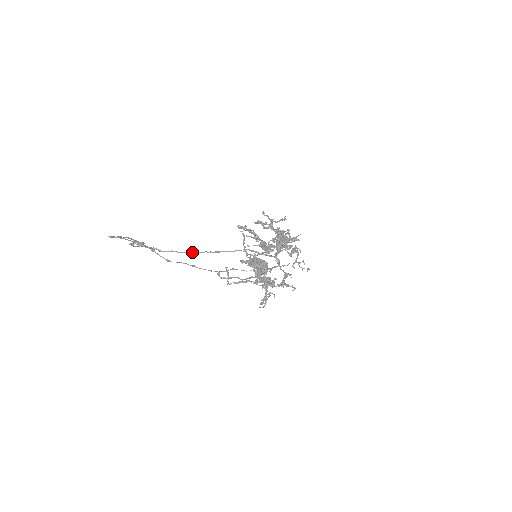
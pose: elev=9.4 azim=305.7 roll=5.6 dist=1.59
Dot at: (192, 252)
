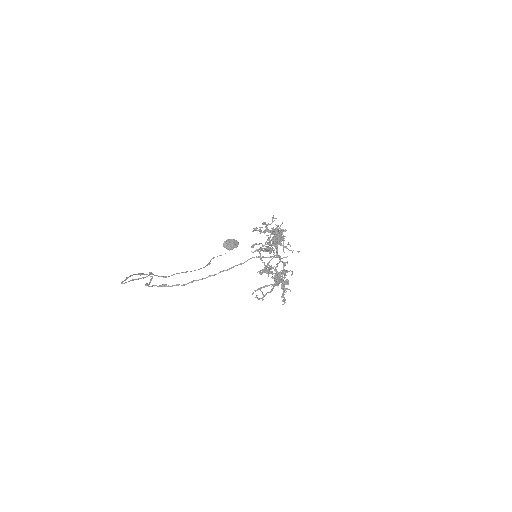
Dot at: (210, 276)
